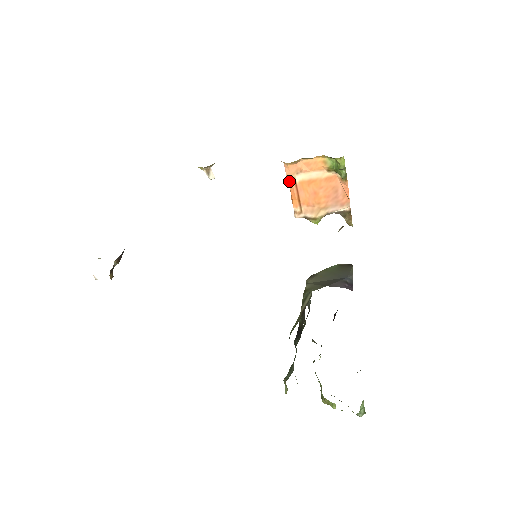
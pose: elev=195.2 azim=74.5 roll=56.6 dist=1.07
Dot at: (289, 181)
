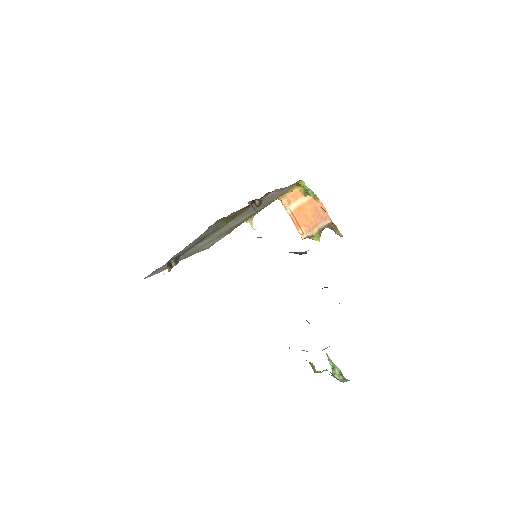
Dot at: (287, 212)
